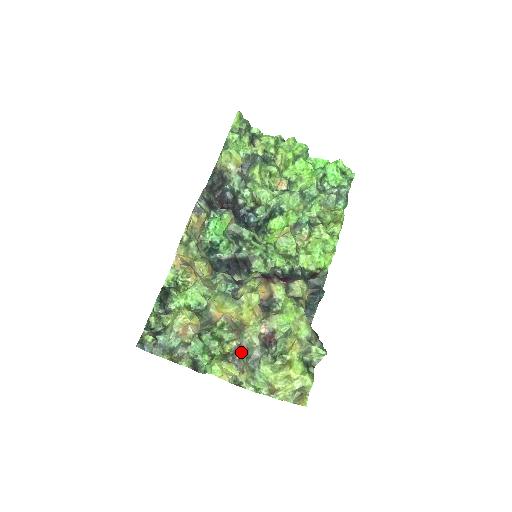
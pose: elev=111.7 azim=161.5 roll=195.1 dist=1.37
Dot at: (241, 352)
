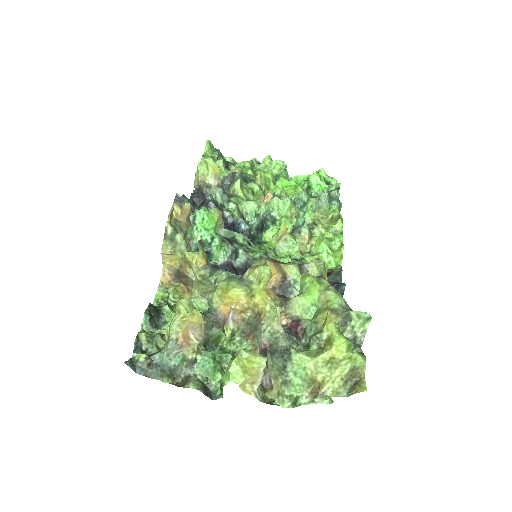
Dot at: (263, 355)
